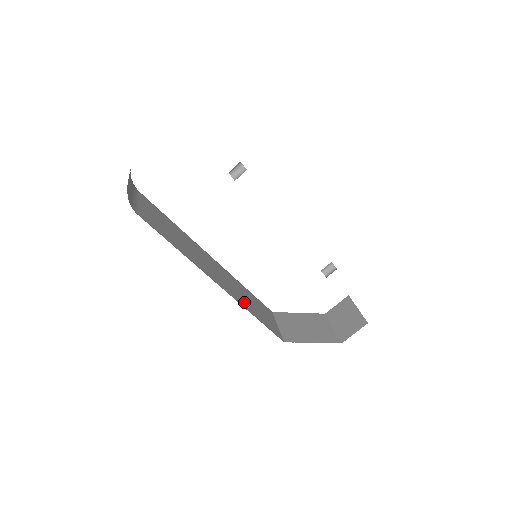
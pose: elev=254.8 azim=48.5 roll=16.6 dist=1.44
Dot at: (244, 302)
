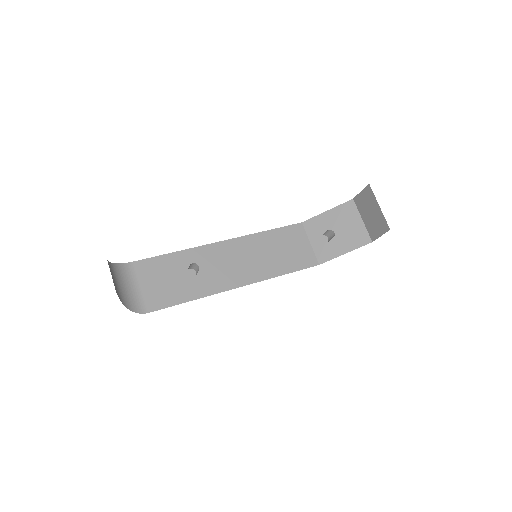
Dot at: (269, 267)
